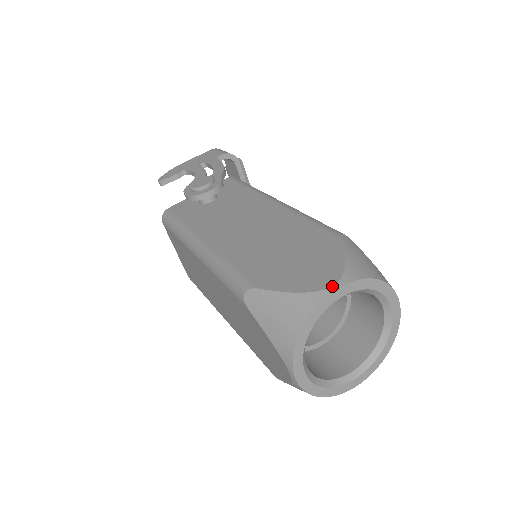
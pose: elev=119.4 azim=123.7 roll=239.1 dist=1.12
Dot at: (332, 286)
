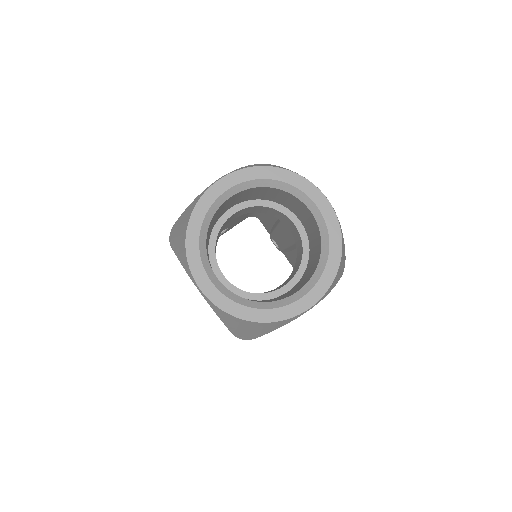
Dot at: (217, 180)
